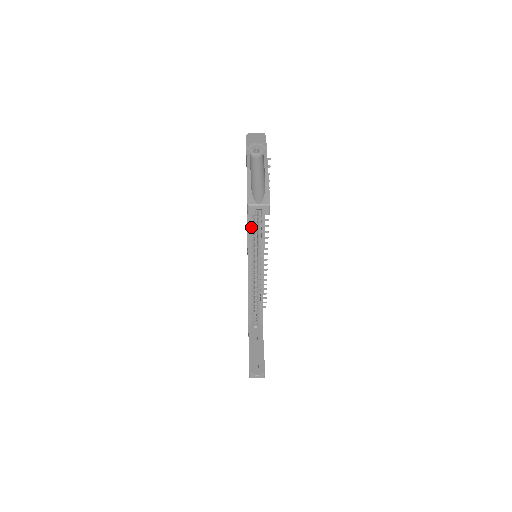
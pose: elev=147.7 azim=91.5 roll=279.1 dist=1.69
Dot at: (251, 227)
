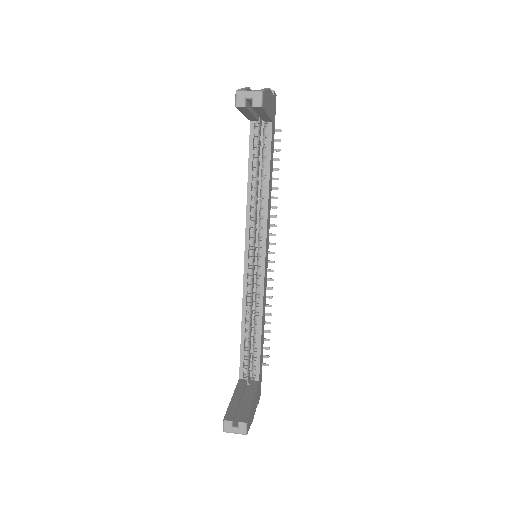
Dot at: (252, 206)
